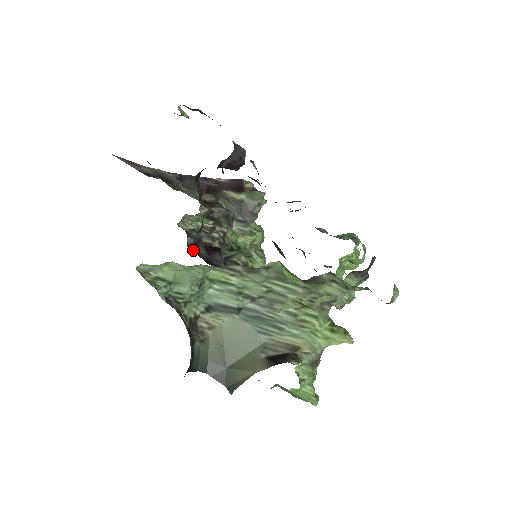
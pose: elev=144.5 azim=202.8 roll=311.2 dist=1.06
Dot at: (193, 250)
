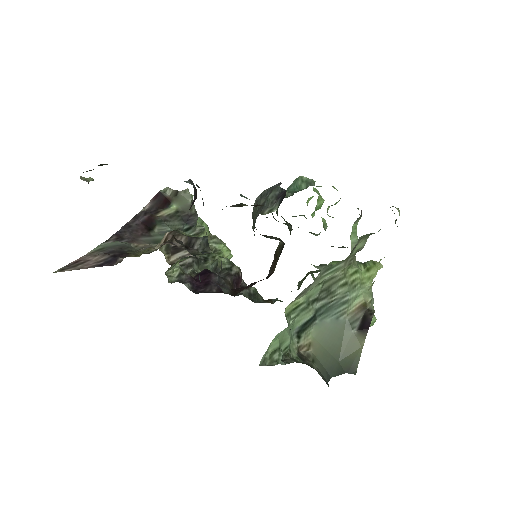
Dot at: occluded
